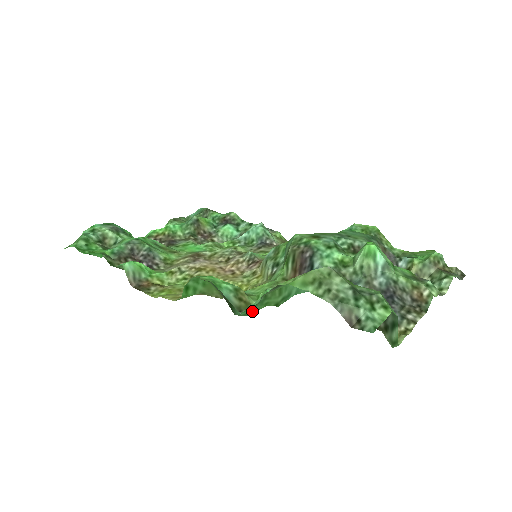
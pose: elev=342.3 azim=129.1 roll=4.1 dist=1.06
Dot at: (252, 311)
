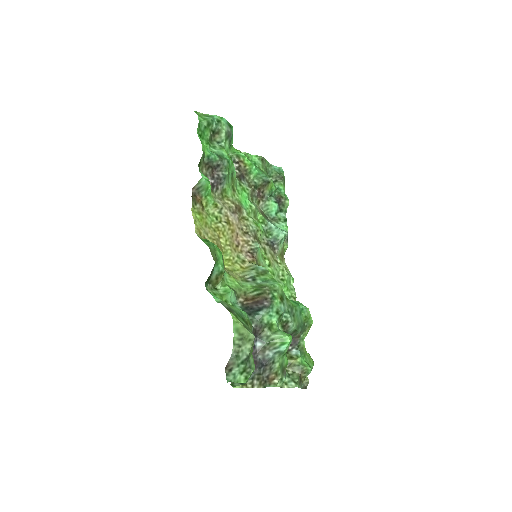
Dot at: occluded
